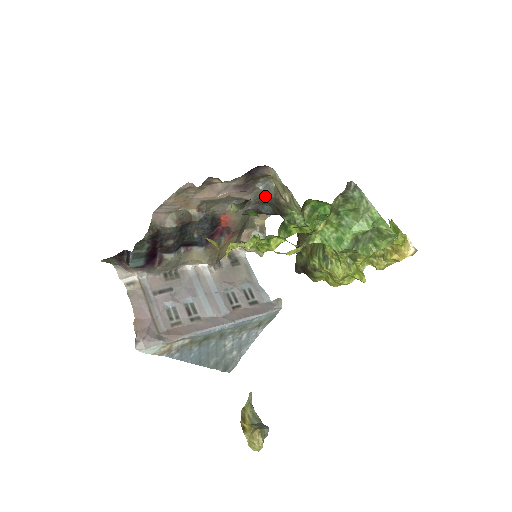
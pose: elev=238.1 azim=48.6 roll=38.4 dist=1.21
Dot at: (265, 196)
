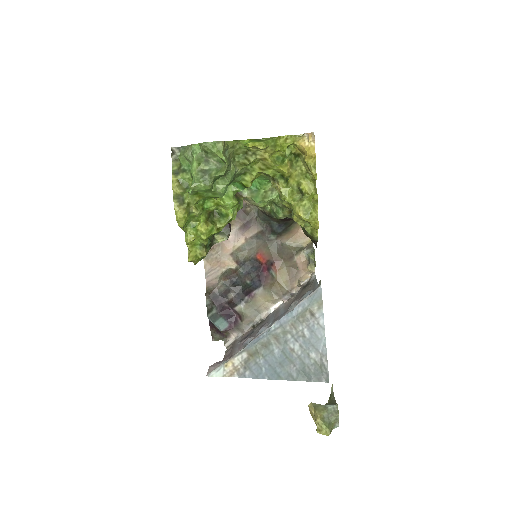
Dot at: (261, 218)
